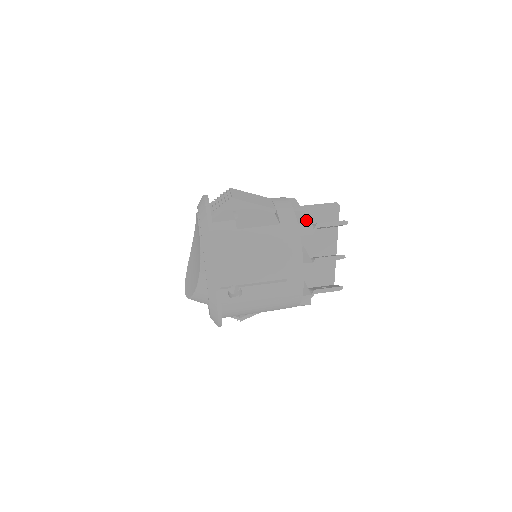
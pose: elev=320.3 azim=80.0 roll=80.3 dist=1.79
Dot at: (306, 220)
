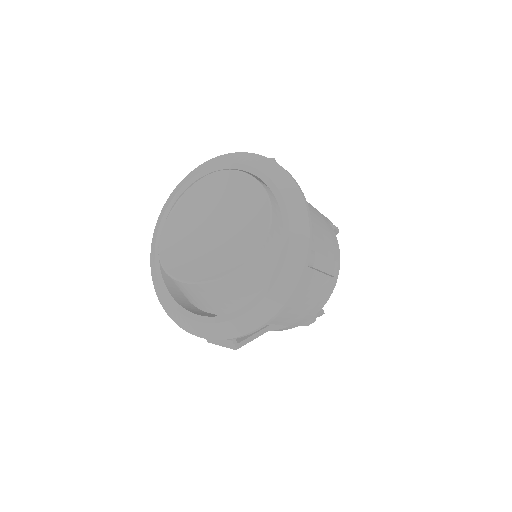
Dot at: occluded
